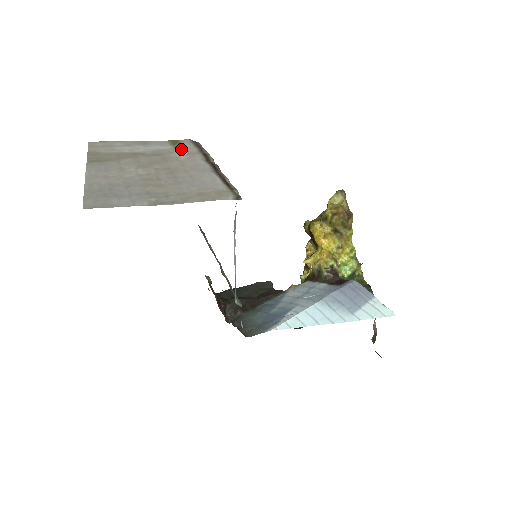
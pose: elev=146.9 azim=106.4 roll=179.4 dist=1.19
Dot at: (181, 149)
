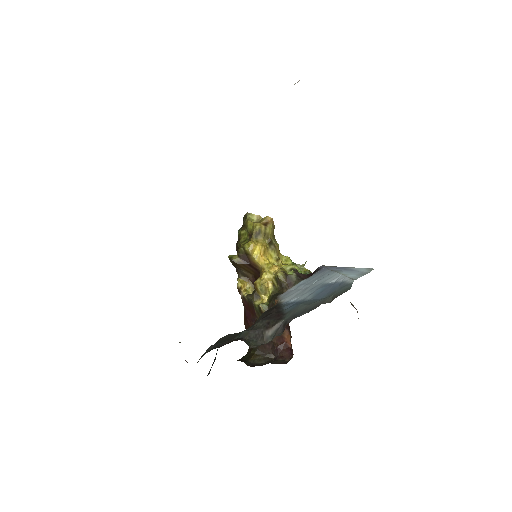
Dot at: occluded
